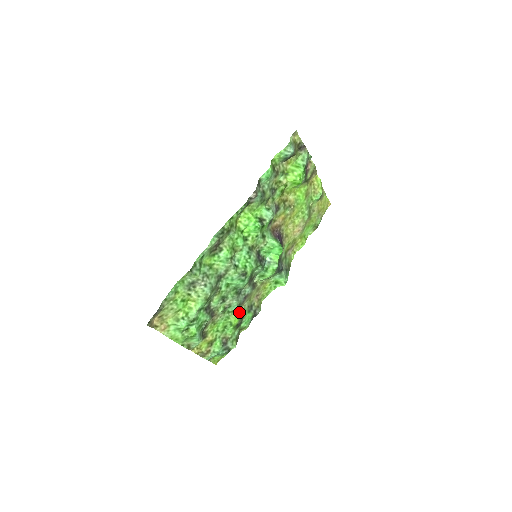
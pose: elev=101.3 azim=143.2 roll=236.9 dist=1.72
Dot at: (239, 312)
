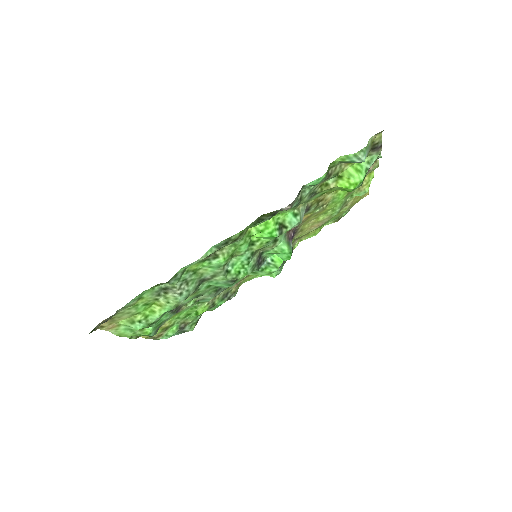
Dot at: (211, 302)
